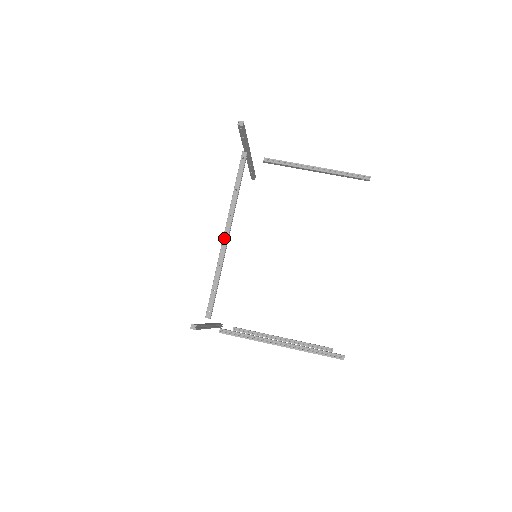
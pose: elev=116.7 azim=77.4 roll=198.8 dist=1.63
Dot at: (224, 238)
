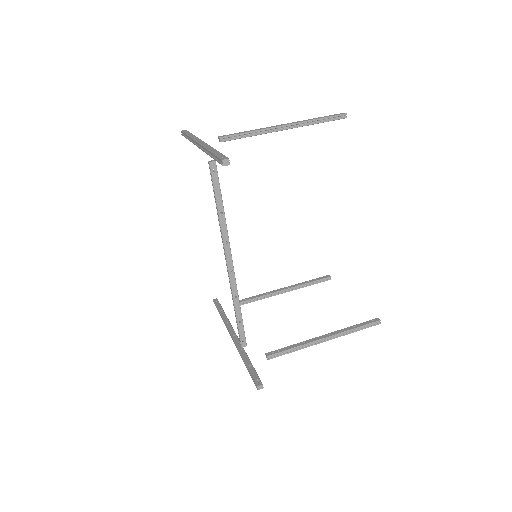
Dot at: (229, 270)
